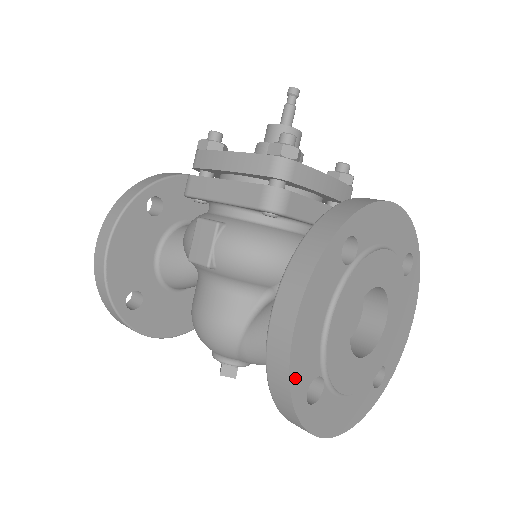
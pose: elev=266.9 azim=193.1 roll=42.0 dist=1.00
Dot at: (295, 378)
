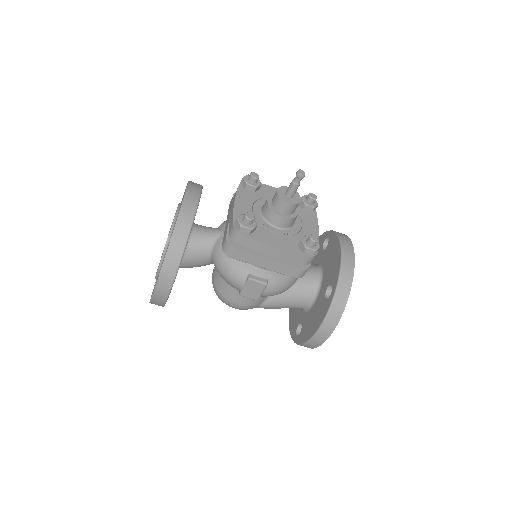
Dot at: occluded
